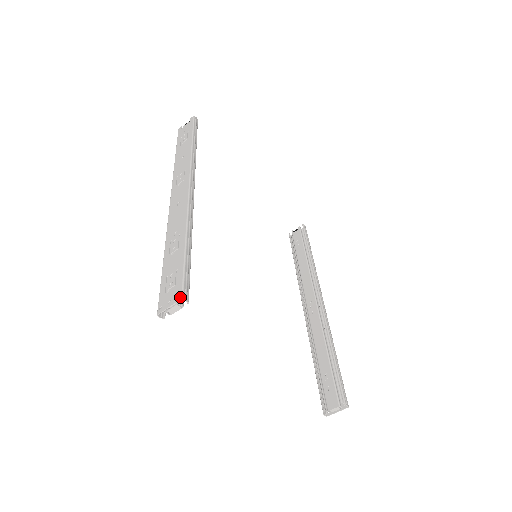
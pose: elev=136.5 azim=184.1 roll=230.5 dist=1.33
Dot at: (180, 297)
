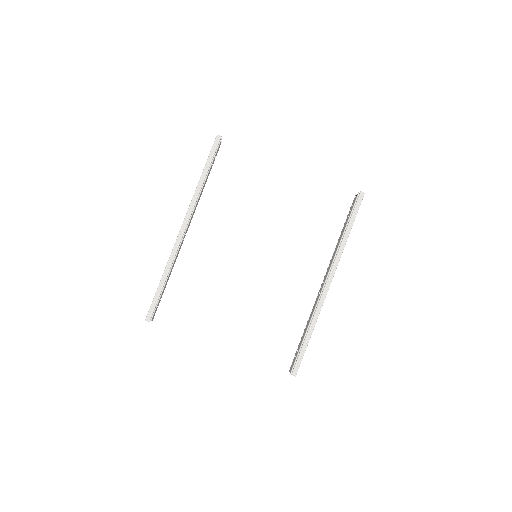
Dot at: (145, 319)
